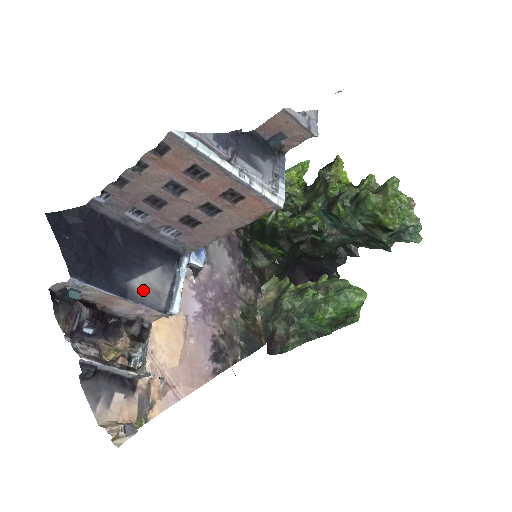
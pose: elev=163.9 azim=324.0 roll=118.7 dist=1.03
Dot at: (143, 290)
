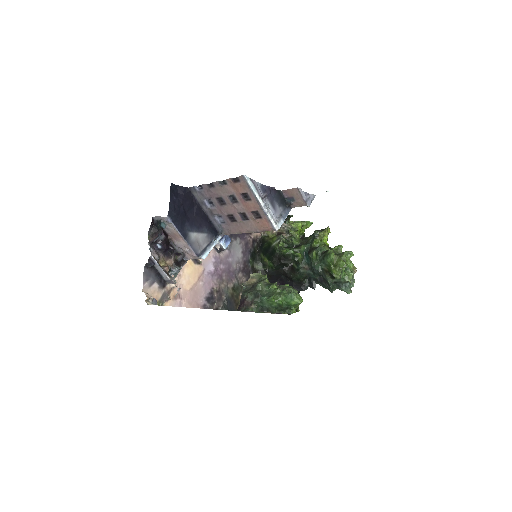
Dot at: (194, 240)
